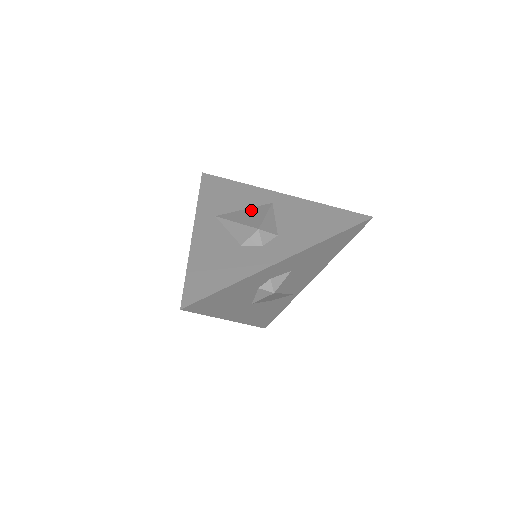
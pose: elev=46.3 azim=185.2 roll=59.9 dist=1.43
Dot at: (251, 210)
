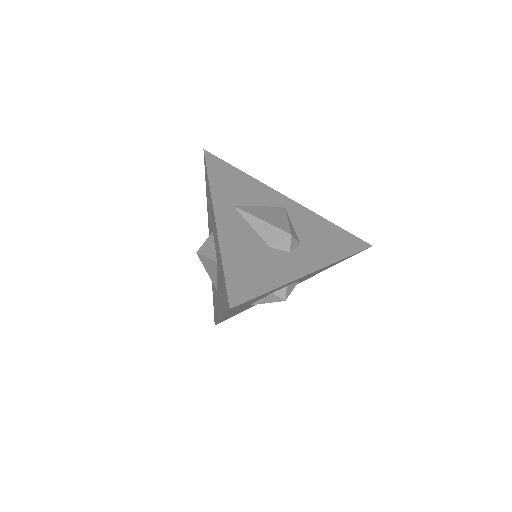
Dot at: (269, 209)
